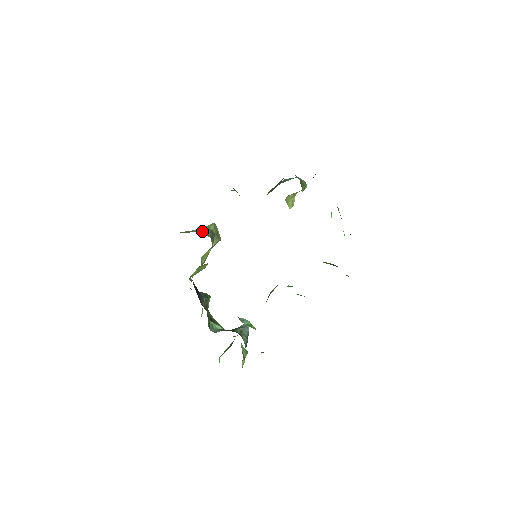
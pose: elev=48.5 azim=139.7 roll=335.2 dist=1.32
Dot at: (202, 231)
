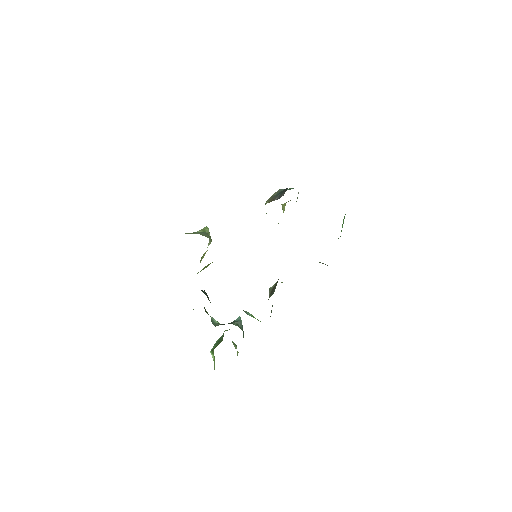
Dot at: (201, 233)
